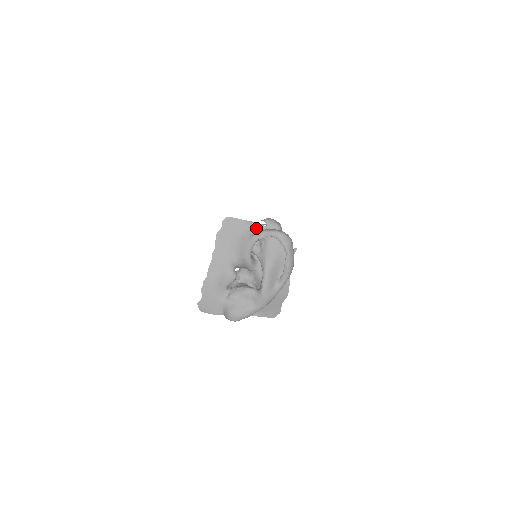
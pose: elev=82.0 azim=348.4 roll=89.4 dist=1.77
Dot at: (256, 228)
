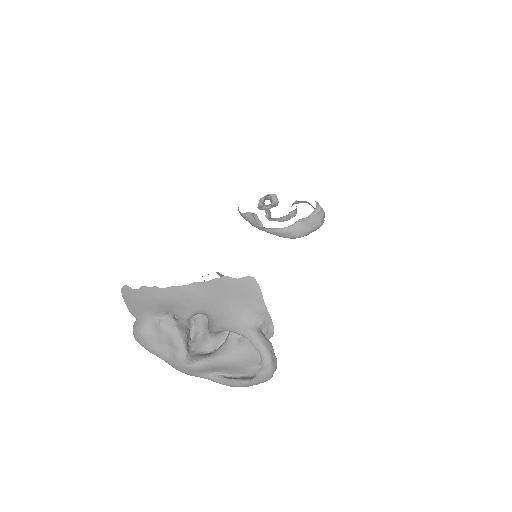
Dot at: (263, 324)
